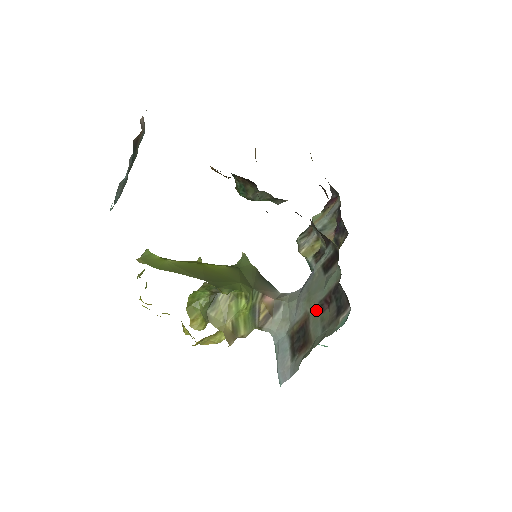
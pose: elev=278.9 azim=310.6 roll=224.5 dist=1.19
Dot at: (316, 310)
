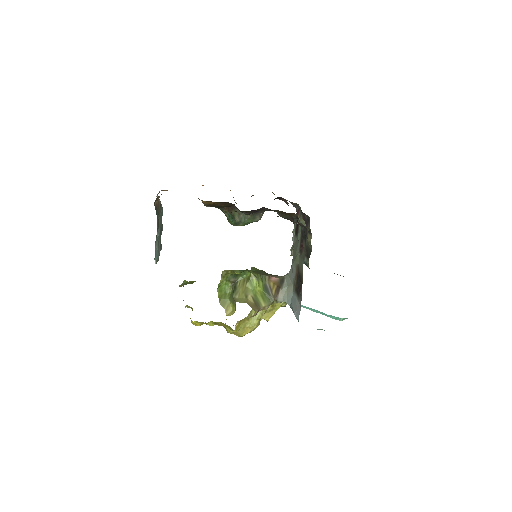
Dot at: (299, 257)
